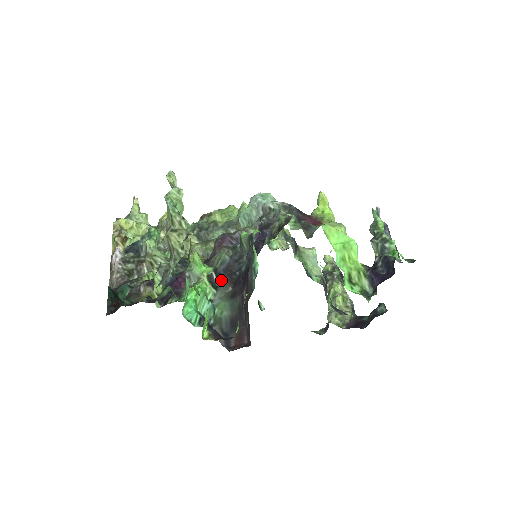
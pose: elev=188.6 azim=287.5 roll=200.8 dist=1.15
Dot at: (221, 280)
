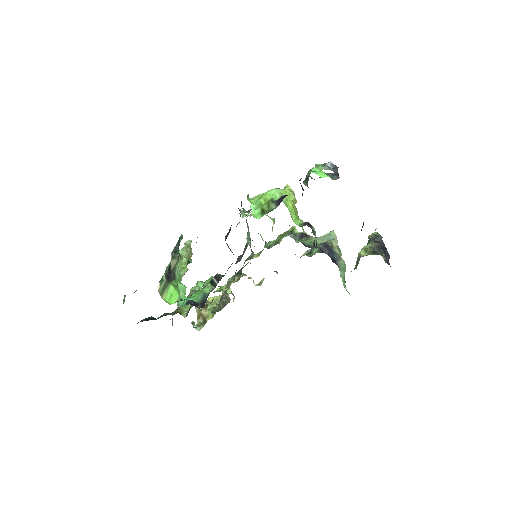
Dot at: occluded
